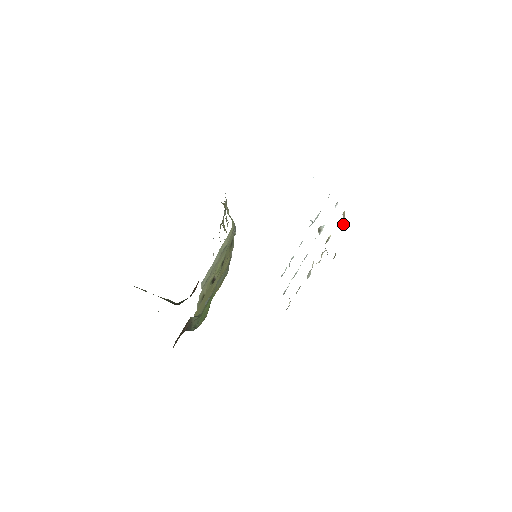
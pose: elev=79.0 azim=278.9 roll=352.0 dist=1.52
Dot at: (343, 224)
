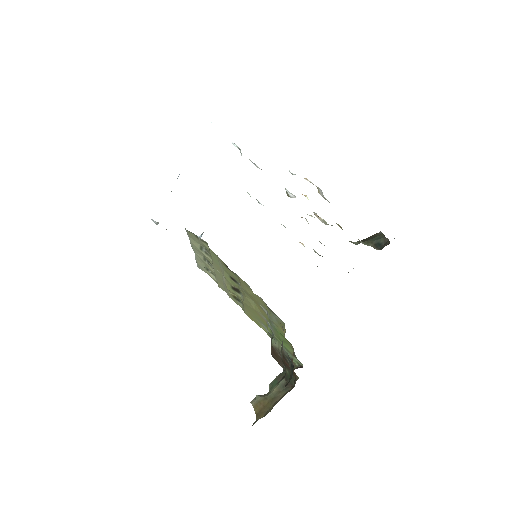
Dot at: (324, 197)
